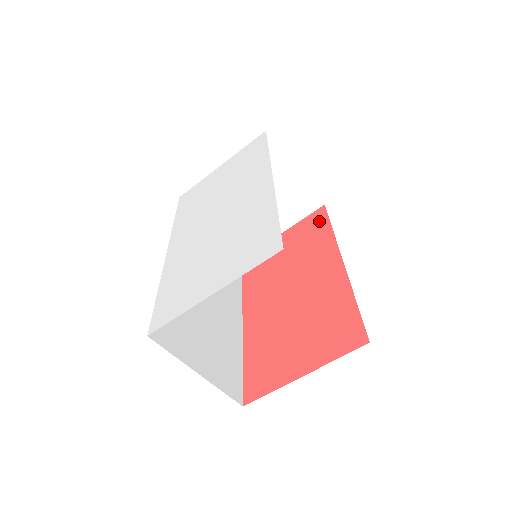
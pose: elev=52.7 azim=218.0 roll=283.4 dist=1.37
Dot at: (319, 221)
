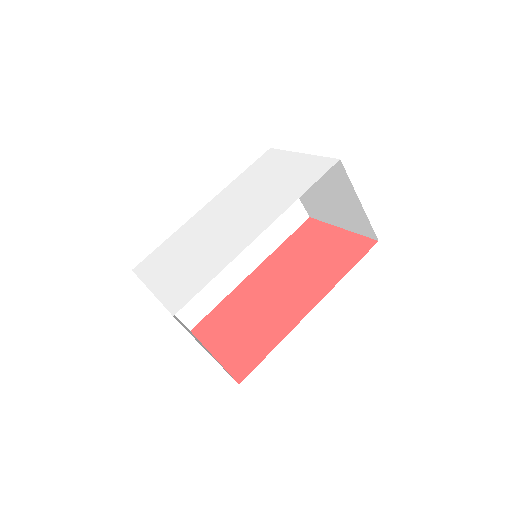
Dot at: (356, 253)
